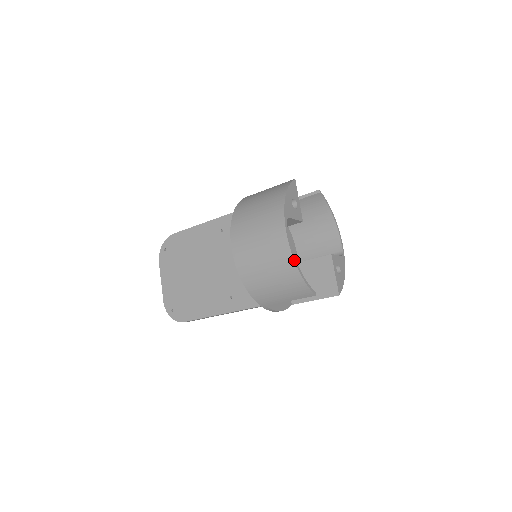
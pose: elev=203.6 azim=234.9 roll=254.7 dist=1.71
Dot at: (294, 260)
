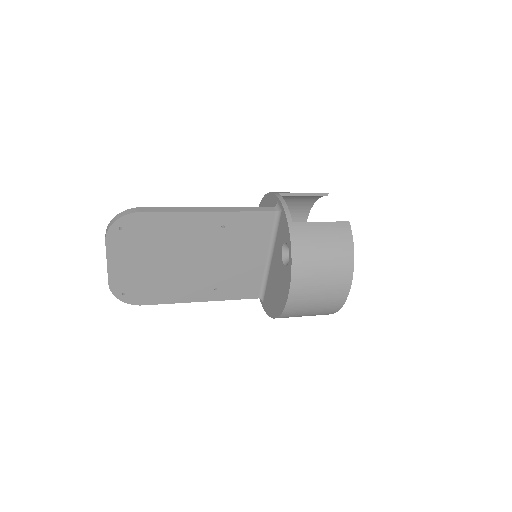
Dot at: occluded
